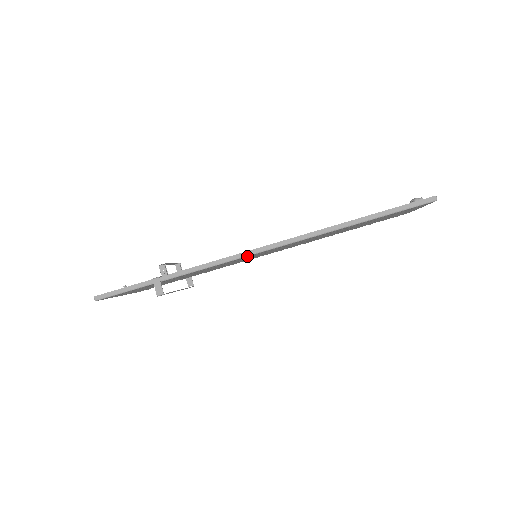
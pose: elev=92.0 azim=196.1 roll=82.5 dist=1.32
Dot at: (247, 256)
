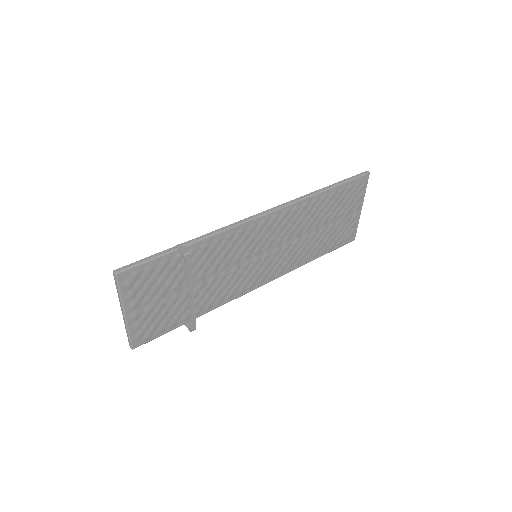
Dot at: (256, 218)
